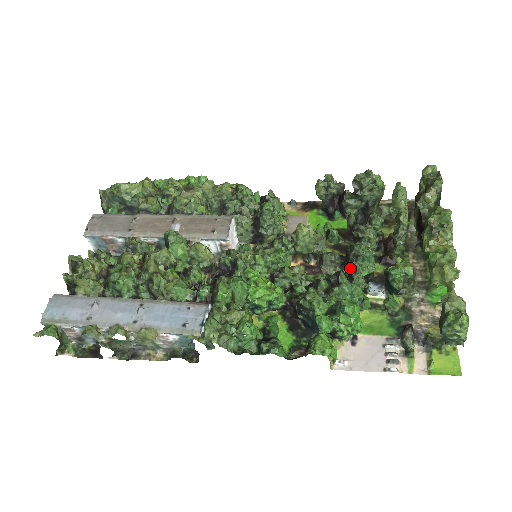
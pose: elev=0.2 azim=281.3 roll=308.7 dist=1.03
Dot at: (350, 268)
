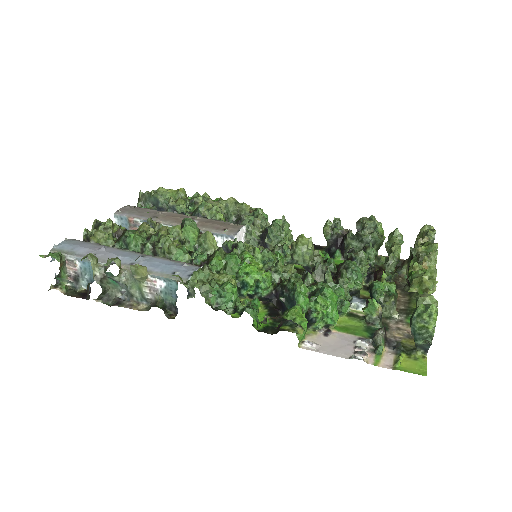
Dot at: occluded
